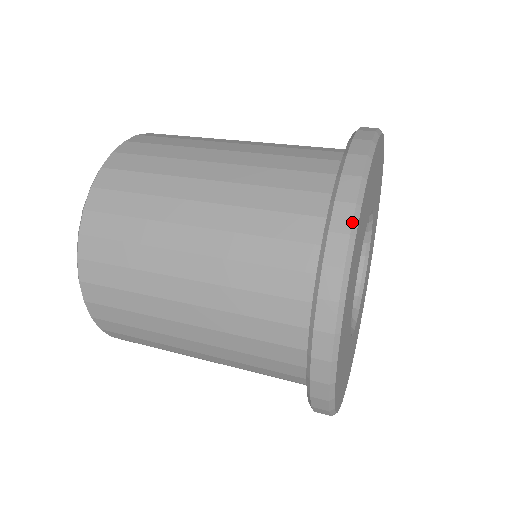
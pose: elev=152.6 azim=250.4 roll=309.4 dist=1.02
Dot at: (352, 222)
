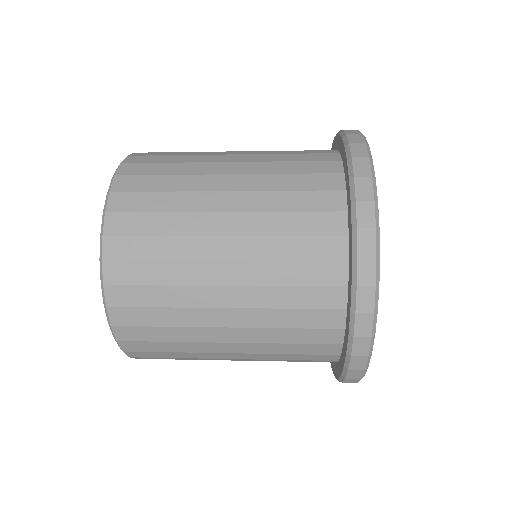
Dot at: (375, 275)
